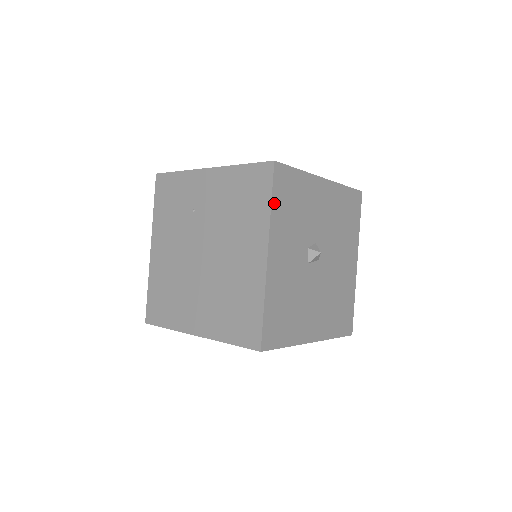
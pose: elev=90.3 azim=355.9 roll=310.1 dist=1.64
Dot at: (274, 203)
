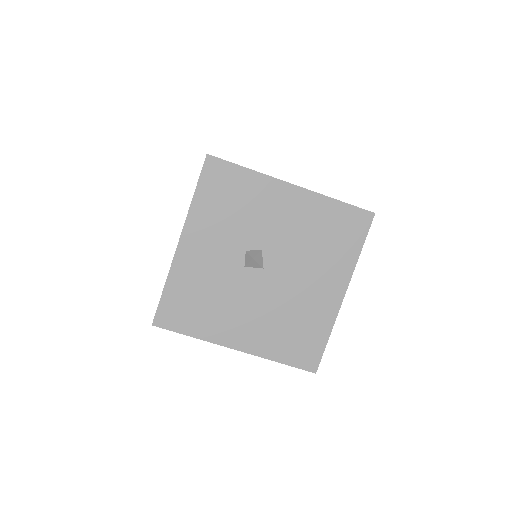
Dot at: (199, 194)
